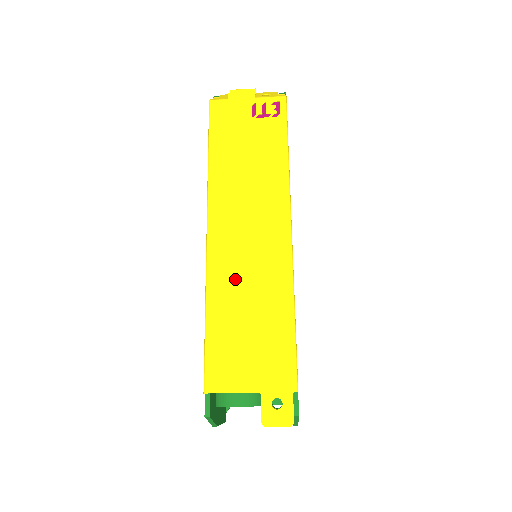
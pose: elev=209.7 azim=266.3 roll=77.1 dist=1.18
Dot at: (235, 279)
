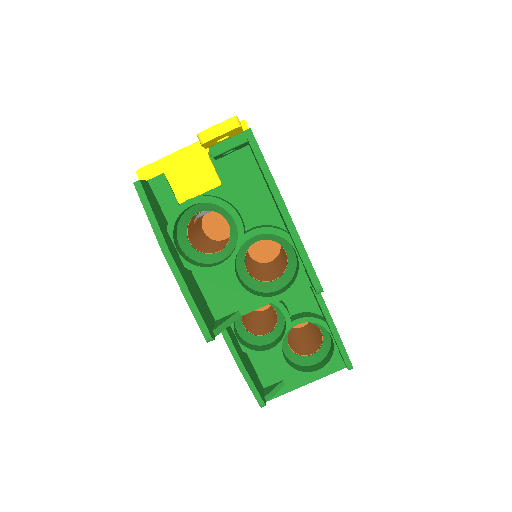
Dot at: occluded
